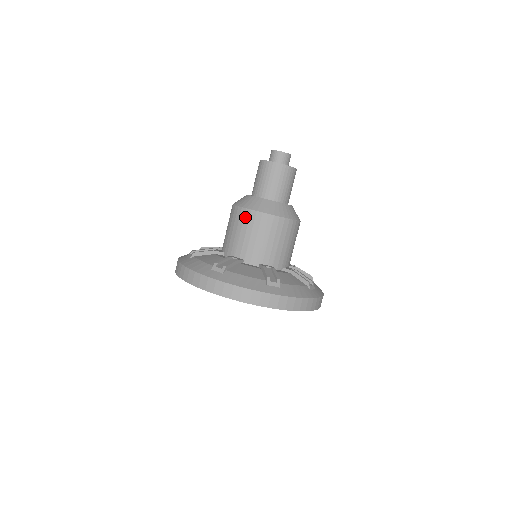
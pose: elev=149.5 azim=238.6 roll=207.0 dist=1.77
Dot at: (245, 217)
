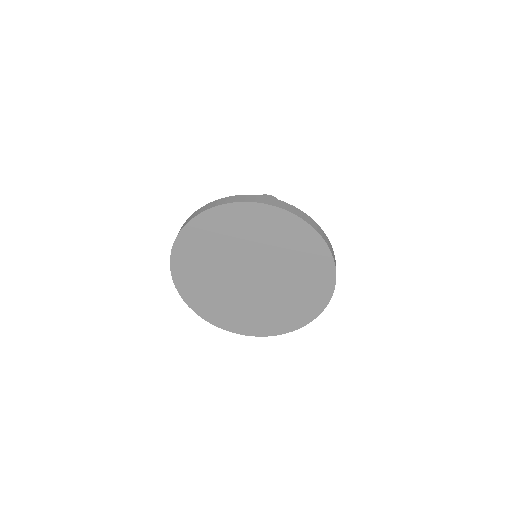
Dot at: occluded
